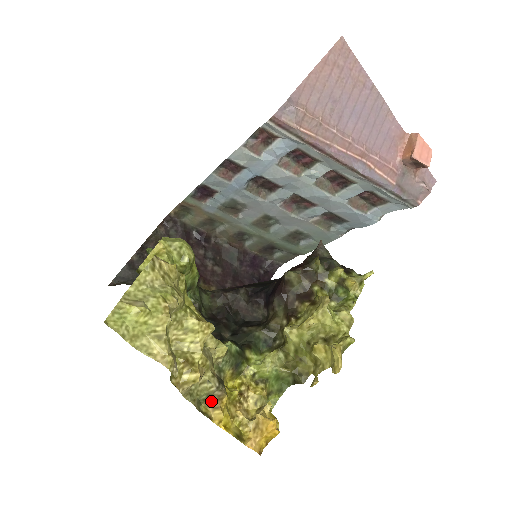
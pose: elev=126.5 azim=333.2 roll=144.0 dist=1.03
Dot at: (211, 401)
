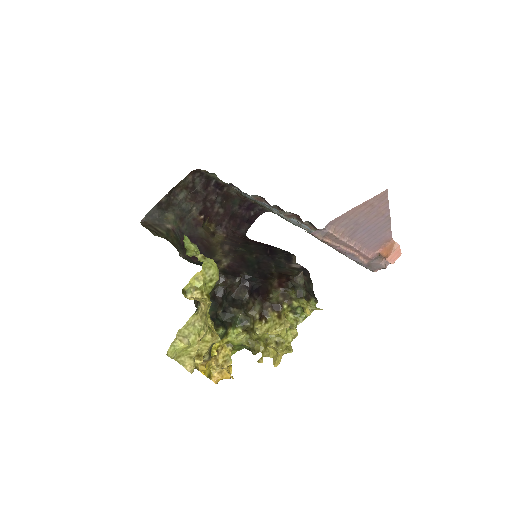
Dot at: occluded
